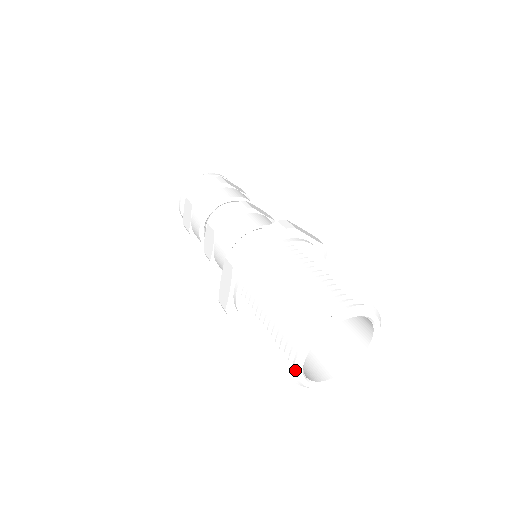
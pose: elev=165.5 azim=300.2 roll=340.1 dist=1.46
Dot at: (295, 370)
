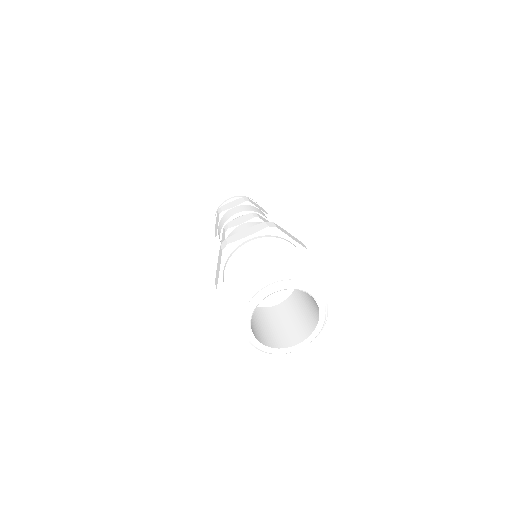
Dot at: (243, 326)
